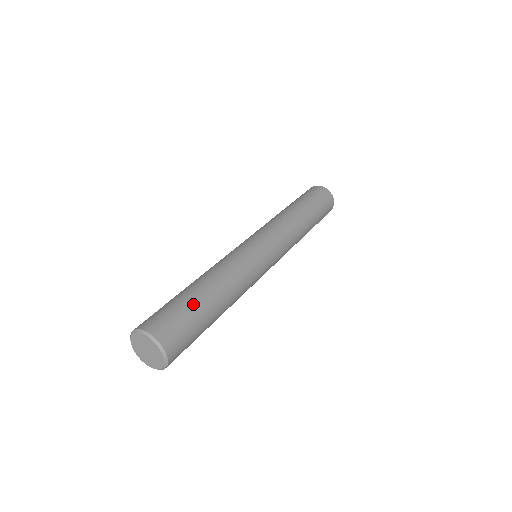
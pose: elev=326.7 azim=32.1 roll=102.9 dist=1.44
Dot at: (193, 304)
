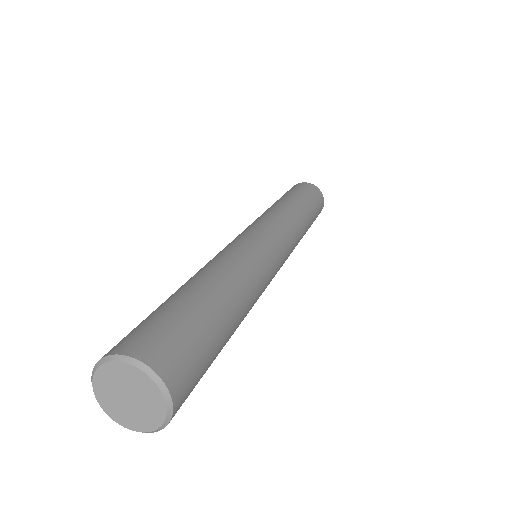
Dot at: (207, 317)
